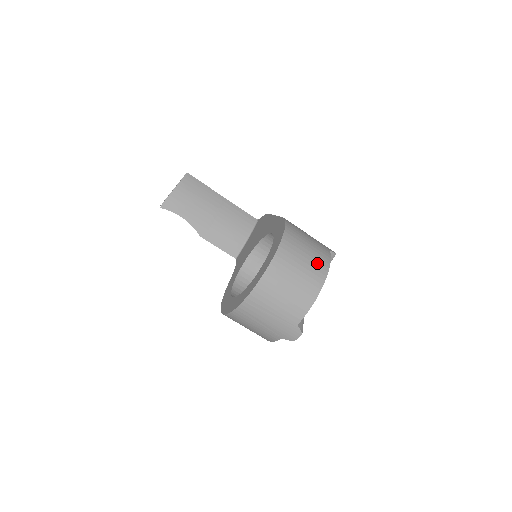
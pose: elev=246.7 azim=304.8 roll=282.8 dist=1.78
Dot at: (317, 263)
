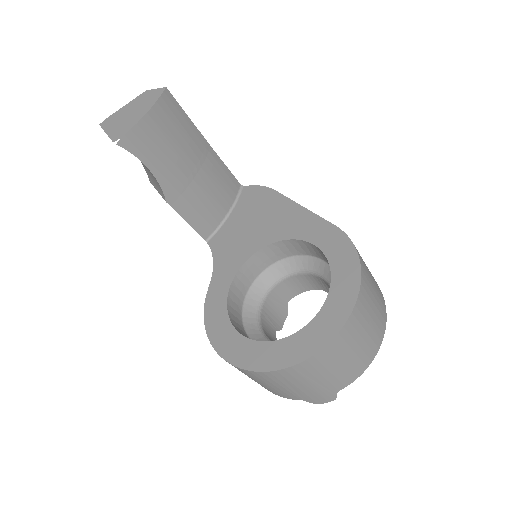
Dot at: (381, 310)
